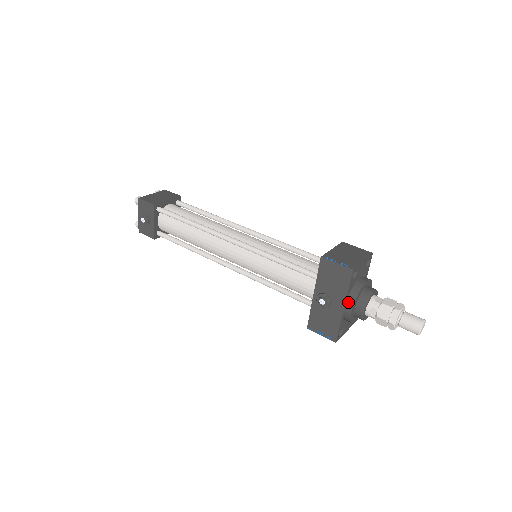
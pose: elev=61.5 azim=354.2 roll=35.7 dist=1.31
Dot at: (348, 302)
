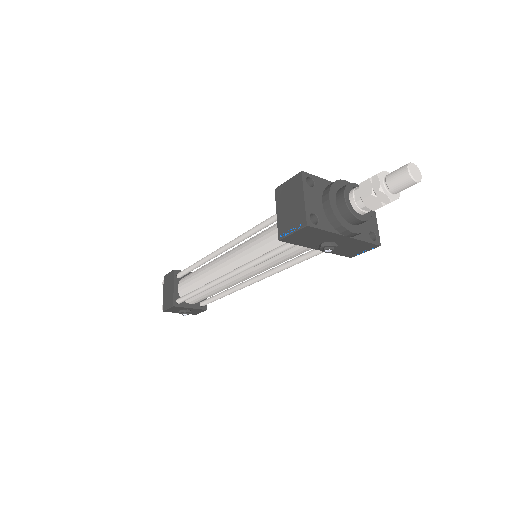
Dot at: (341, 233)
